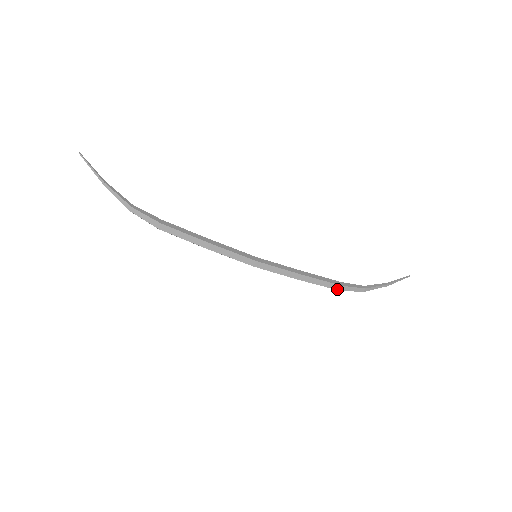
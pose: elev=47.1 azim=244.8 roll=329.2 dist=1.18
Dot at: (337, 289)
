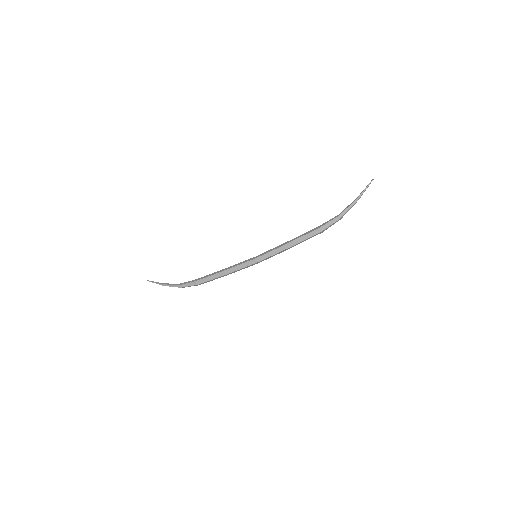
Dot at: (319, 232)
